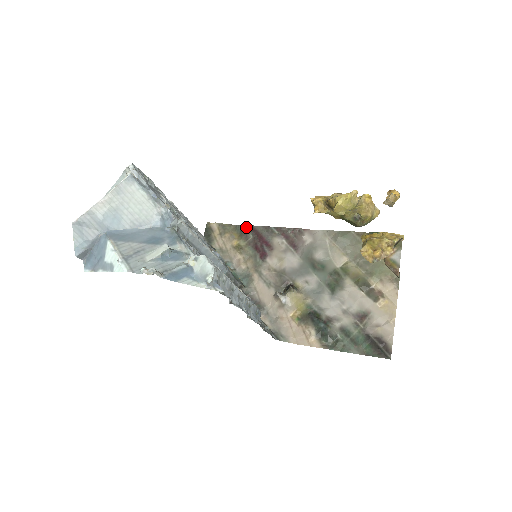
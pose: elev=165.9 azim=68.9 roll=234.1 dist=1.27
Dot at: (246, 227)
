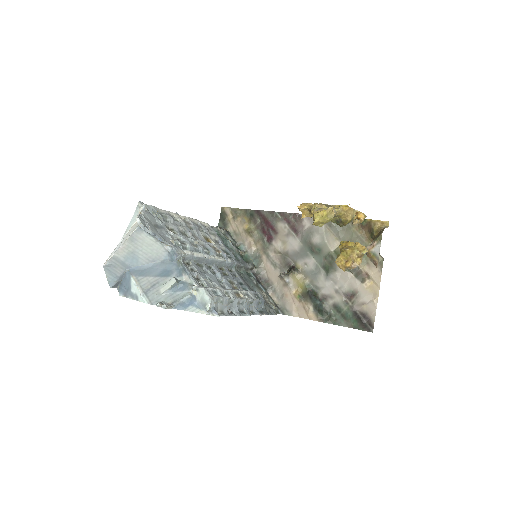
Dot at: (254, 212)
